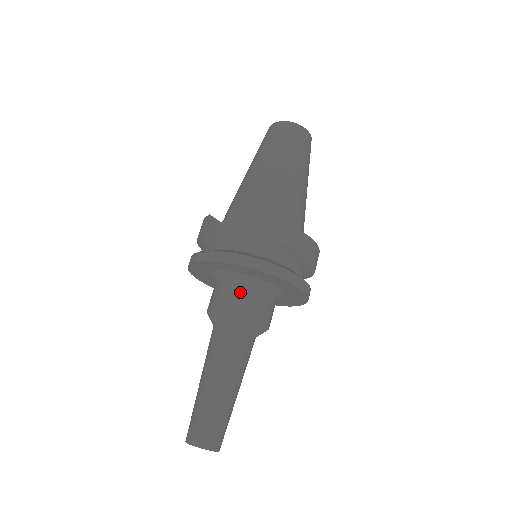
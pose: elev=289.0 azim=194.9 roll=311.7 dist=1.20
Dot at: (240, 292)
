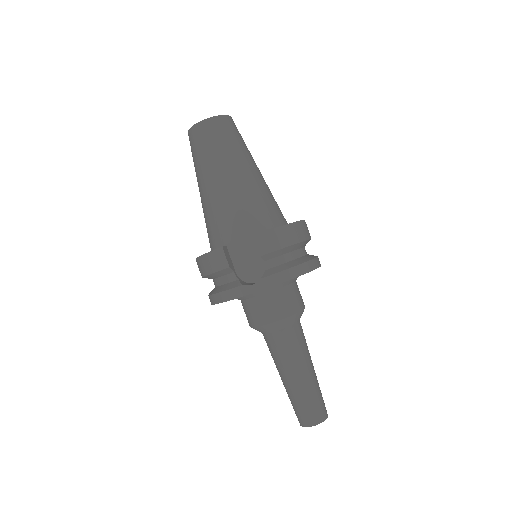
Dot at: (285, 296)
